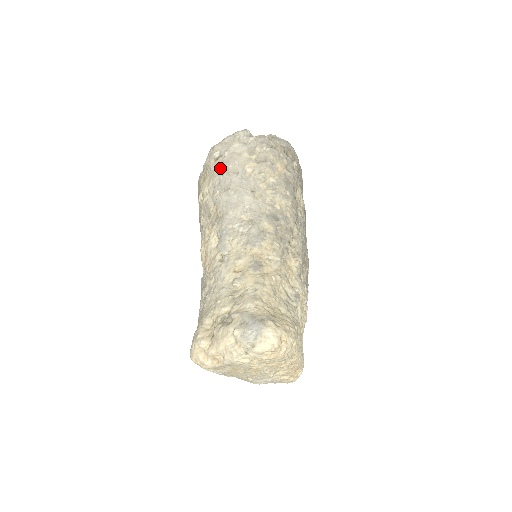
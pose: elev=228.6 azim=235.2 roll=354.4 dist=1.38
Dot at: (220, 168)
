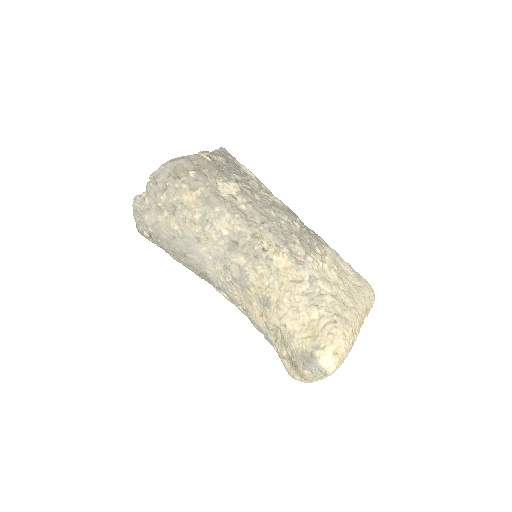
Dot at: (161, 243)
